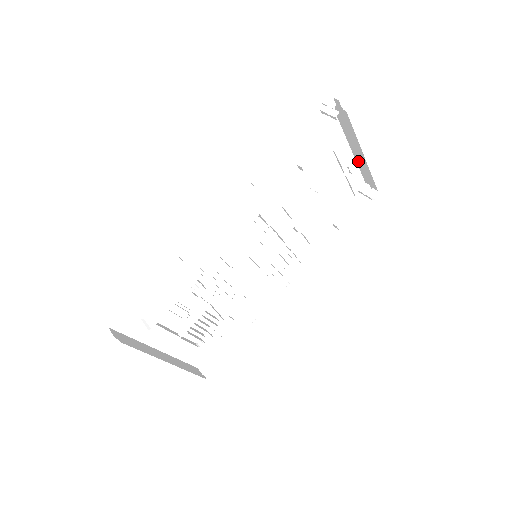
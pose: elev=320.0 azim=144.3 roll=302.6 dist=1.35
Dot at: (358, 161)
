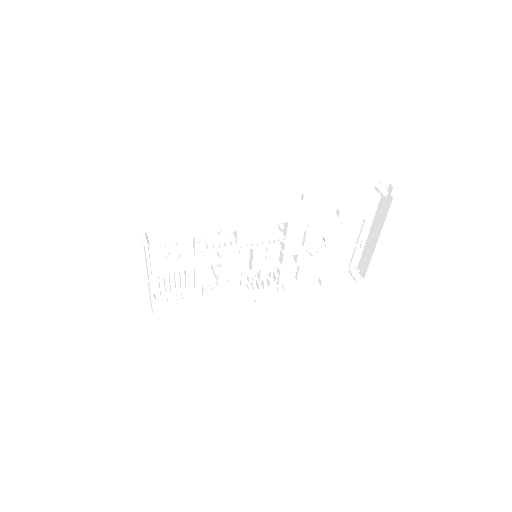
Dot at: (367, 245)
